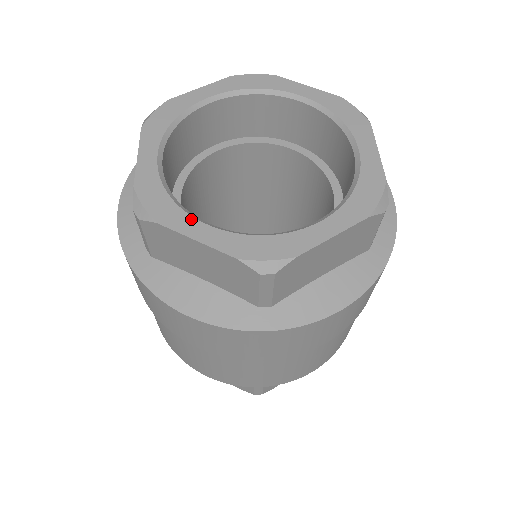
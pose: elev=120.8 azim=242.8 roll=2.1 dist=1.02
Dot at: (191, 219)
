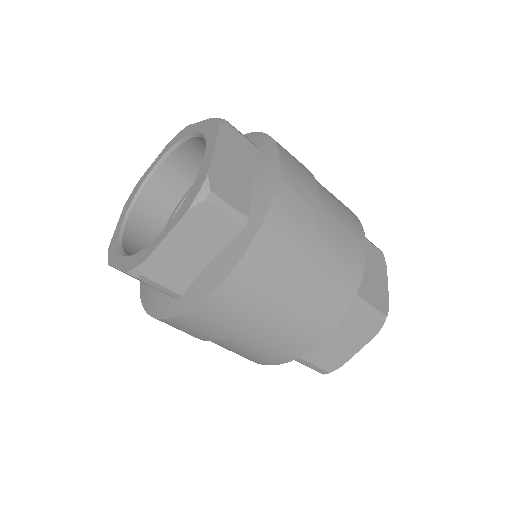
Dot at: (119, 255)
